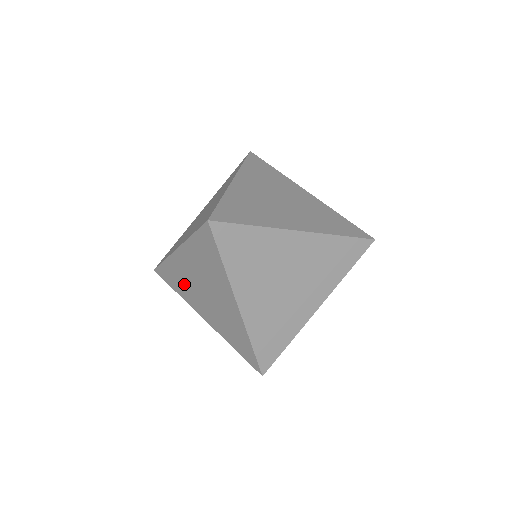
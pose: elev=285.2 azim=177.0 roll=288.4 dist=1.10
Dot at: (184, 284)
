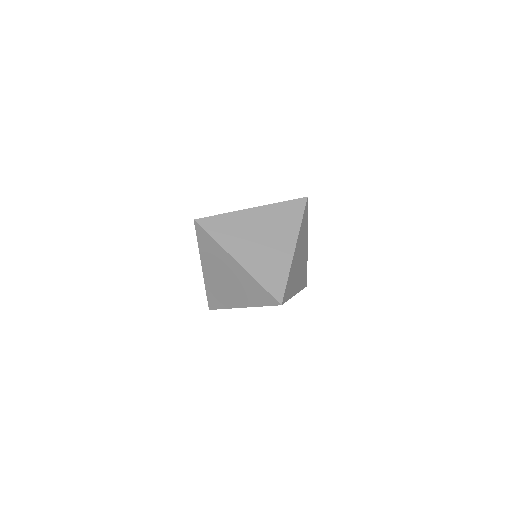
Dot at: (220, 292)
